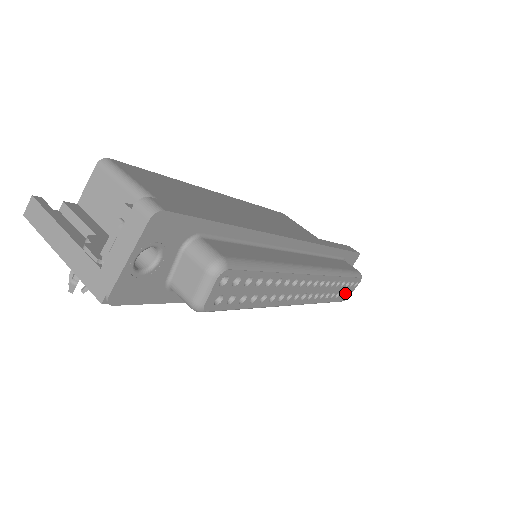
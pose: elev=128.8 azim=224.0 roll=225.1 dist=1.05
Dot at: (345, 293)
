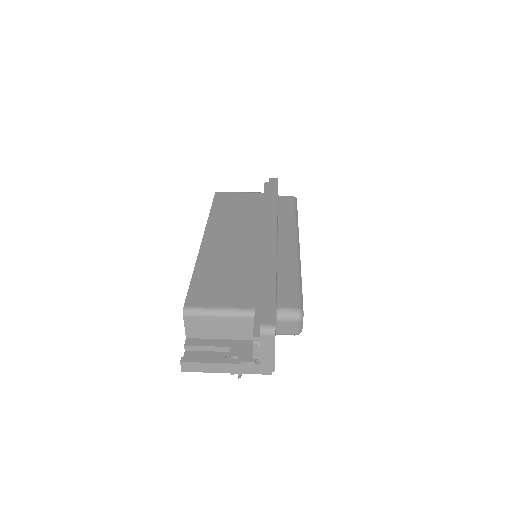
Dot at: occluded
